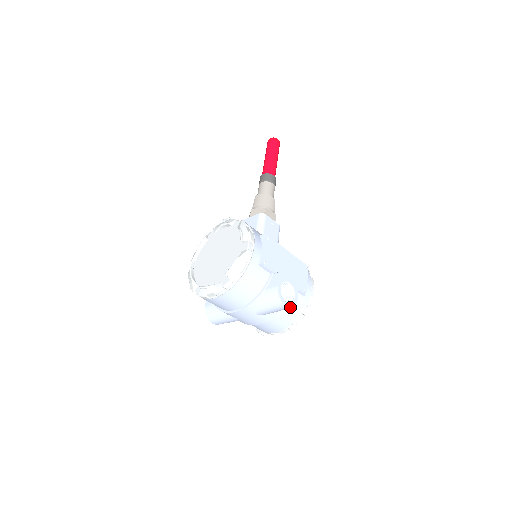
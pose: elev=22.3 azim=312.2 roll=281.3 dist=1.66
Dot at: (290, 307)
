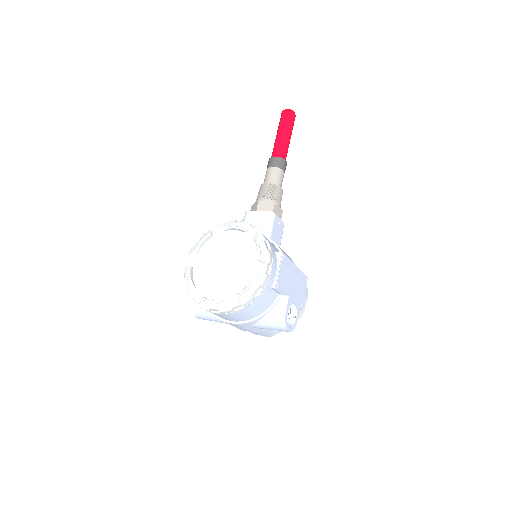
Dot at: (291, 331)
